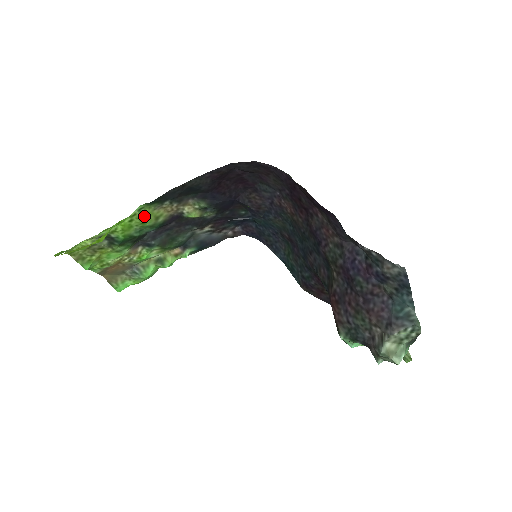
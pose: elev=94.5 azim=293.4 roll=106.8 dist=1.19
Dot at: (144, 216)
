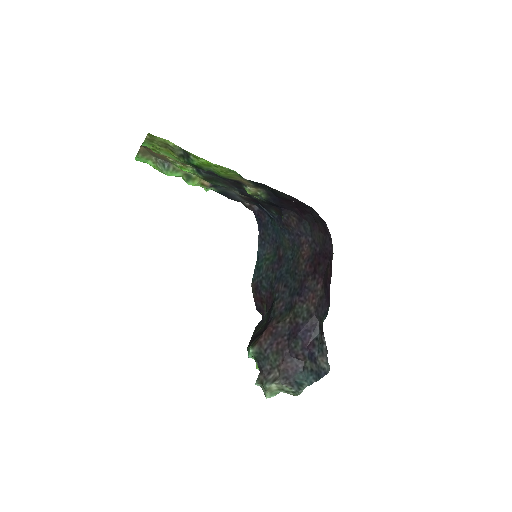
Dot at: (227, 172)
